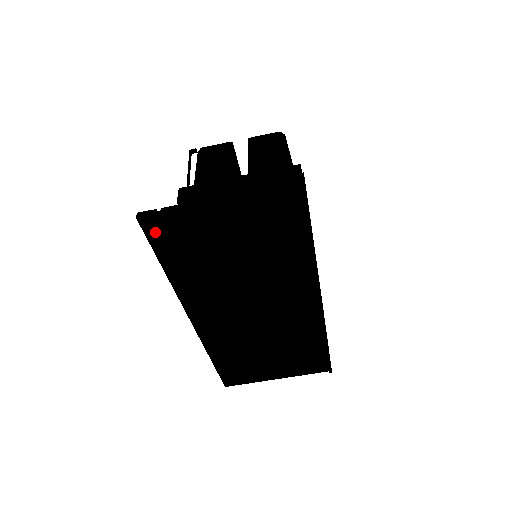
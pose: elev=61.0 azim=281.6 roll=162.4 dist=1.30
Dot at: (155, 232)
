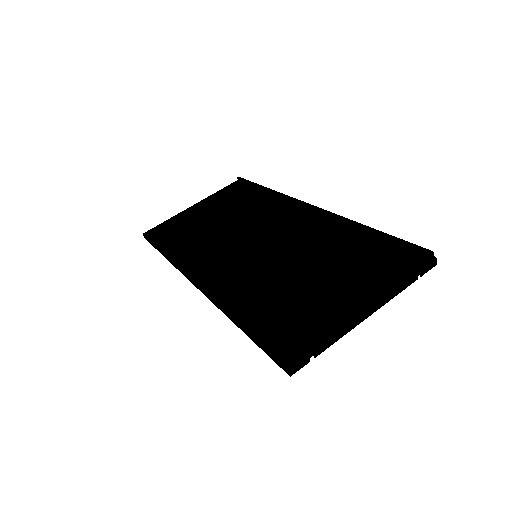
Dot at: (155, 235)
